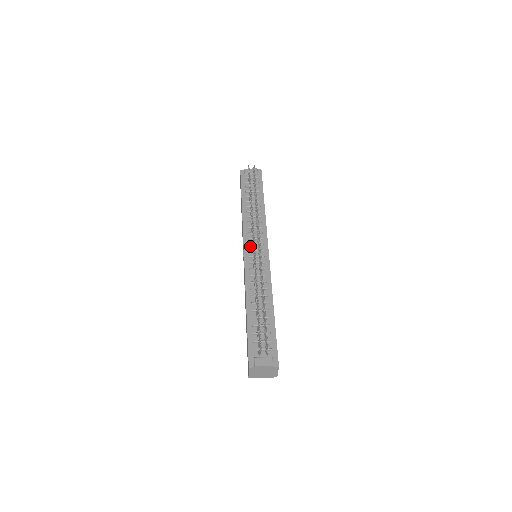
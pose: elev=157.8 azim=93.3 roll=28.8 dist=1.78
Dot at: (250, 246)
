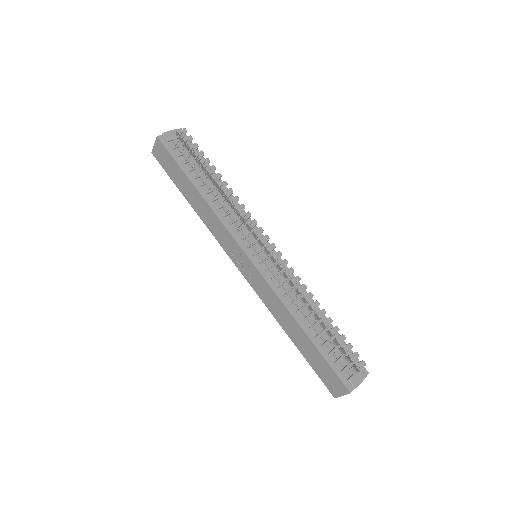
Dot at: (250, 248)
